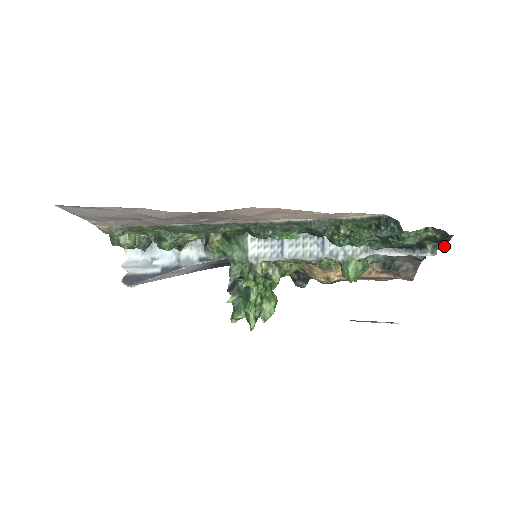
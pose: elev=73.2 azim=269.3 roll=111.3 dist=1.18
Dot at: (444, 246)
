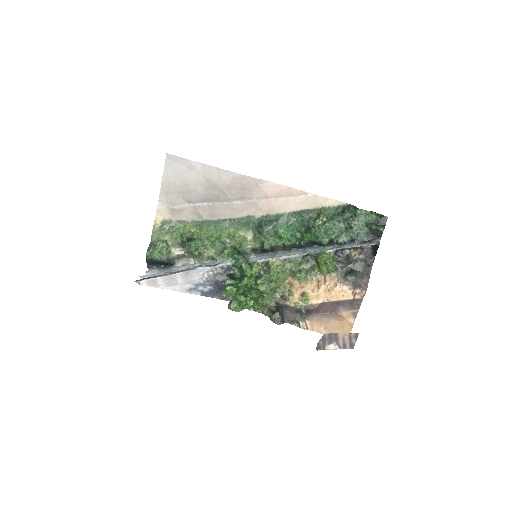
Dot at: (383, 228)
